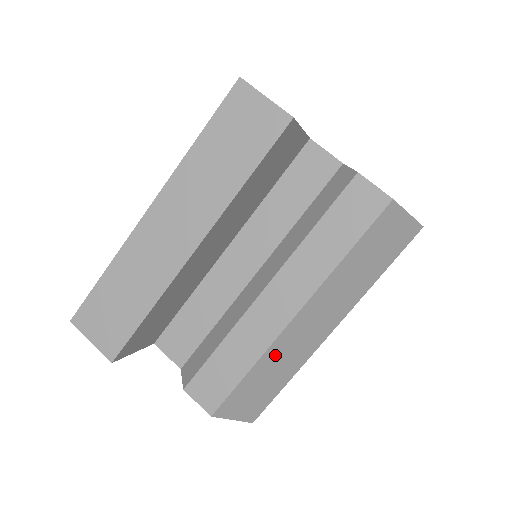
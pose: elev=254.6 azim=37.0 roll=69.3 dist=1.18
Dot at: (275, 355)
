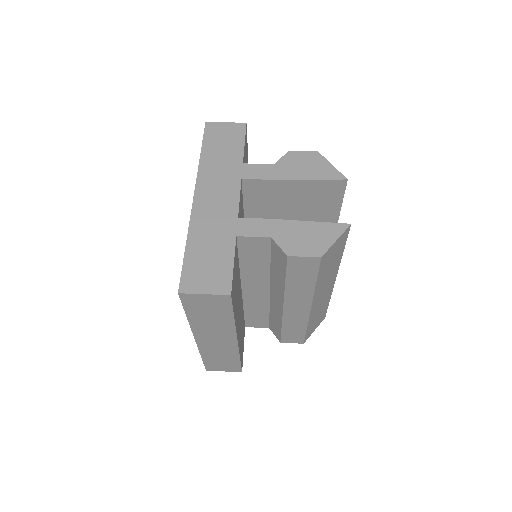
Dot at: (314, 315)
